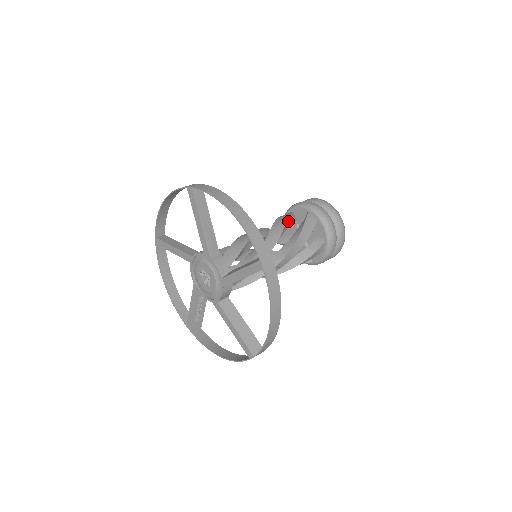
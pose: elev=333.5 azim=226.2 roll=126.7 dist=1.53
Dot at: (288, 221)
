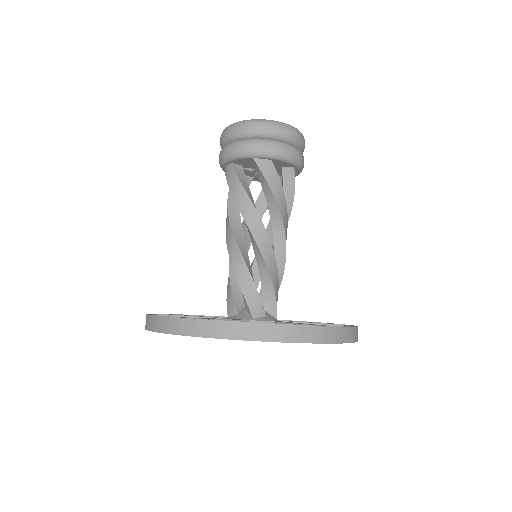
Dot at: (281, 196)
